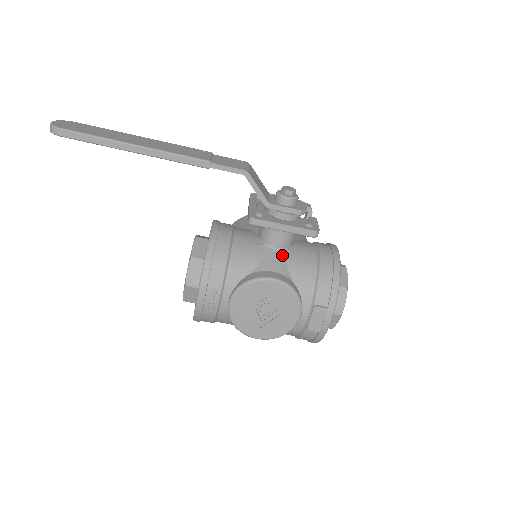
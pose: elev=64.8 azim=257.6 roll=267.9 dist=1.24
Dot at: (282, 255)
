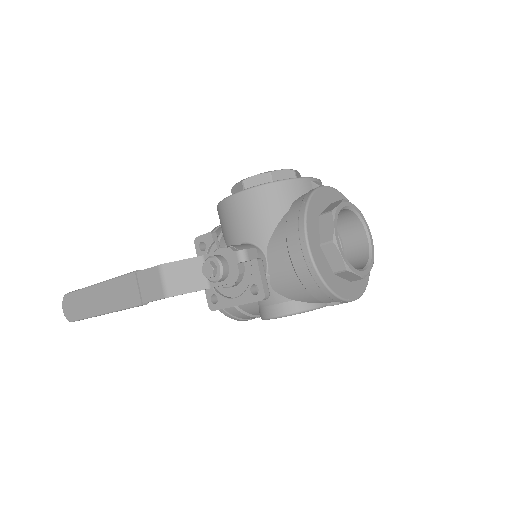
Dot at: occluded
